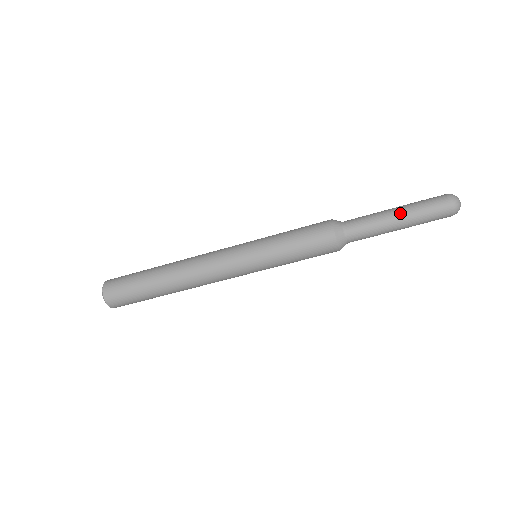
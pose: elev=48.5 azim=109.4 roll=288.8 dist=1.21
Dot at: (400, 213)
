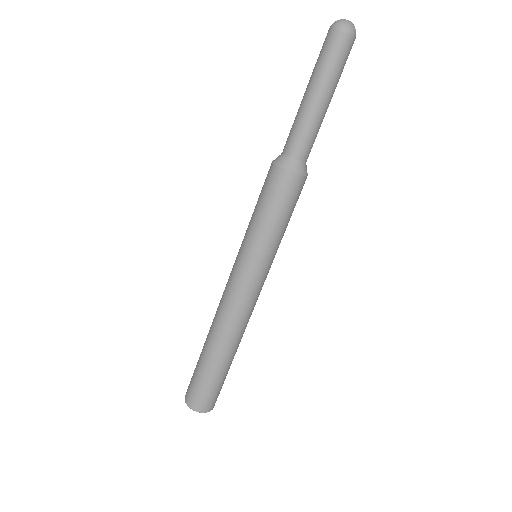
Dot at: (318, 93)
